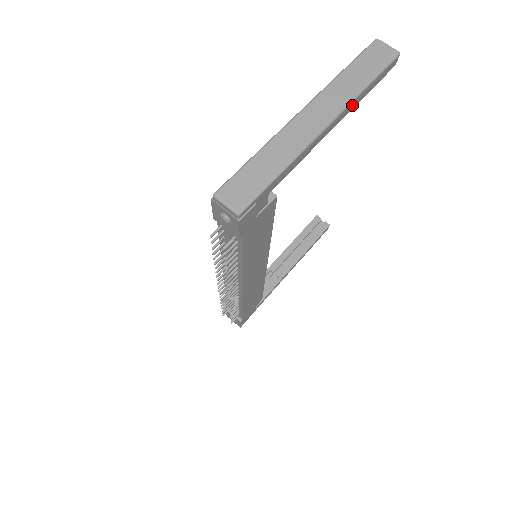
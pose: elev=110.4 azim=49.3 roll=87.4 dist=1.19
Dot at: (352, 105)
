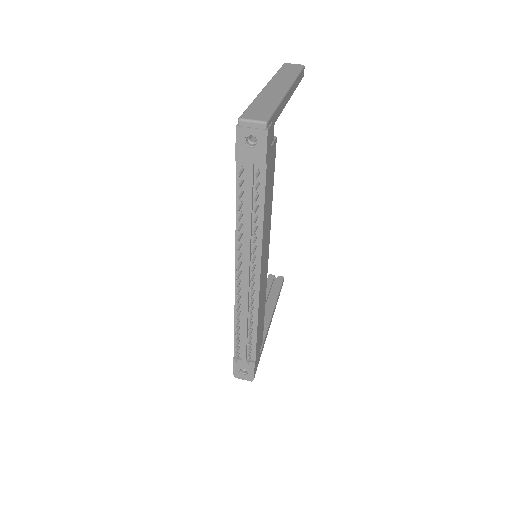
Dot at: (294, 86)
